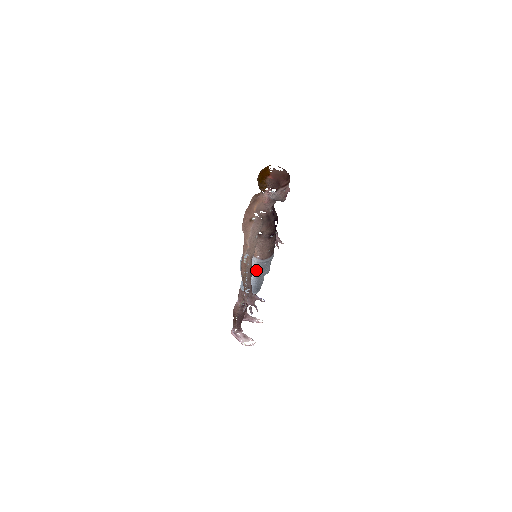
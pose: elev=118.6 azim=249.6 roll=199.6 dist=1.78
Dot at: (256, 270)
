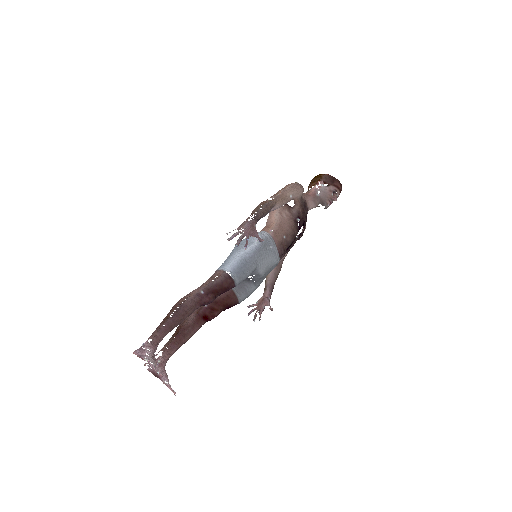
Dot at: occluded
